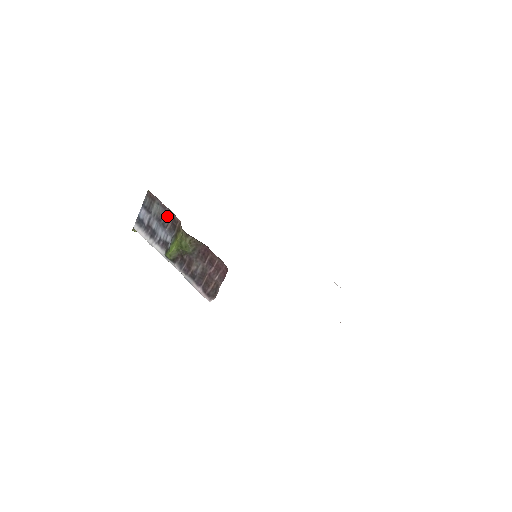
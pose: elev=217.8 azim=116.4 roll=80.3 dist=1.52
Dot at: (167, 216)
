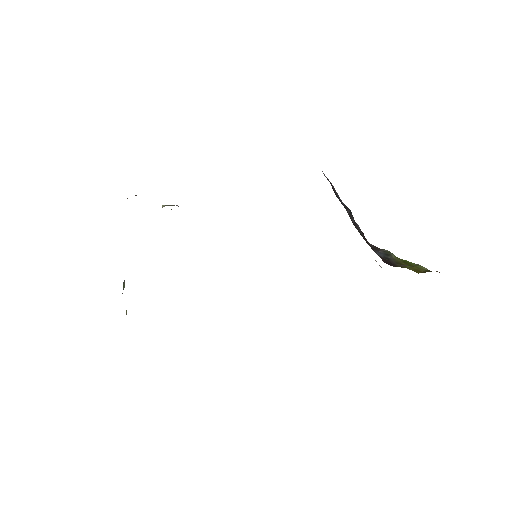
Dot at: occluded
